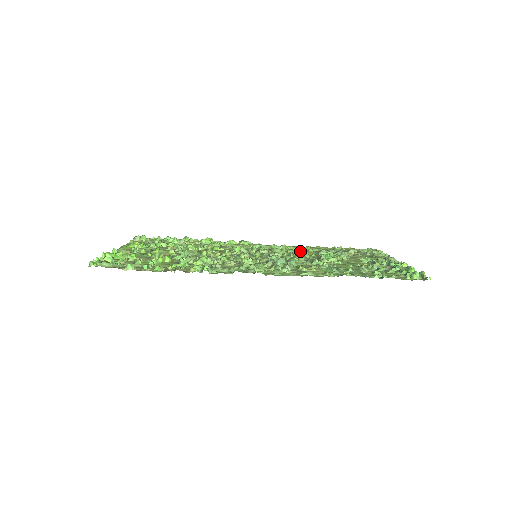
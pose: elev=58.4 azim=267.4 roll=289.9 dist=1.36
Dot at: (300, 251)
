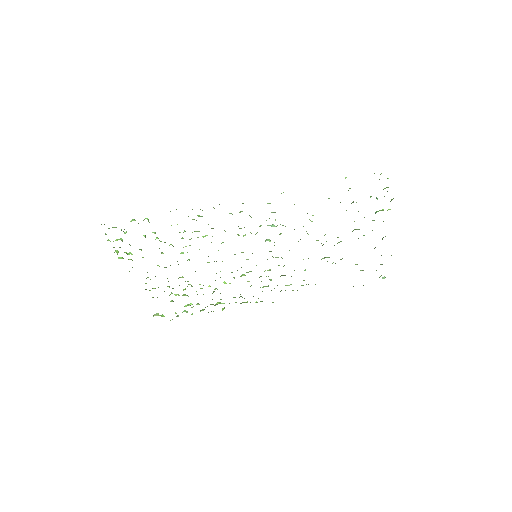
Dot at: occluded
